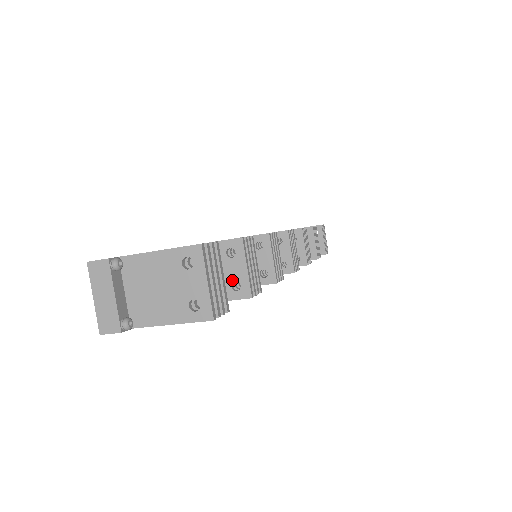
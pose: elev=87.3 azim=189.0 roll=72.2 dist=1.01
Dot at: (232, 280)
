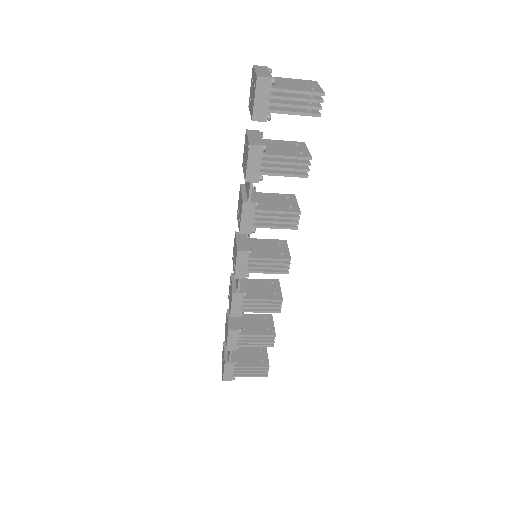
Dot at: (298, 151)
